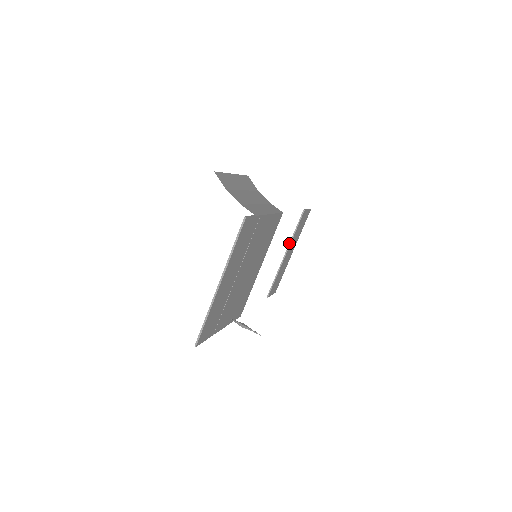
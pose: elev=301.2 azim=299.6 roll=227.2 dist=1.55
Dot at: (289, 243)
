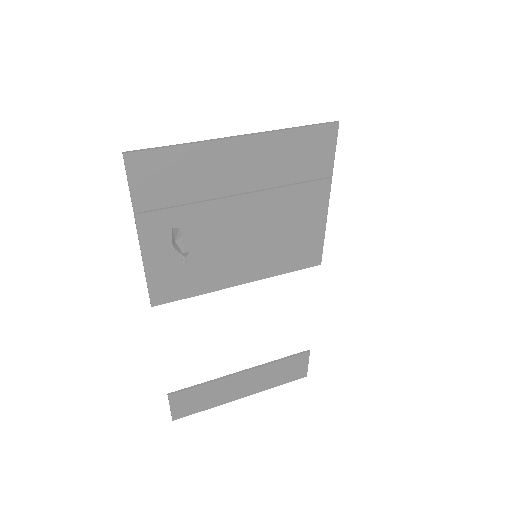
Dot at: occluded
